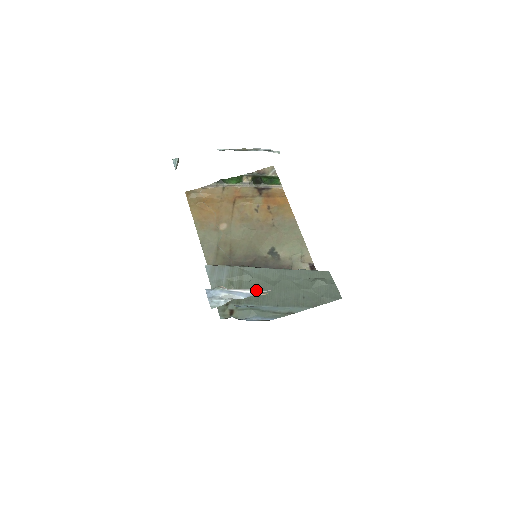
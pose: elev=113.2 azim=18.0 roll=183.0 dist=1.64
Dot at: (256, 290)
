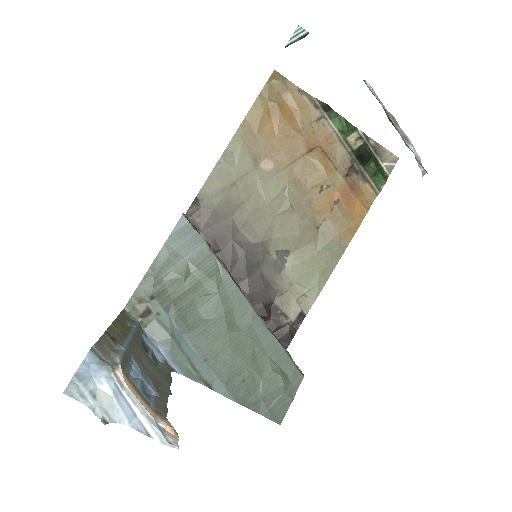
Dot at: (158, 430)
